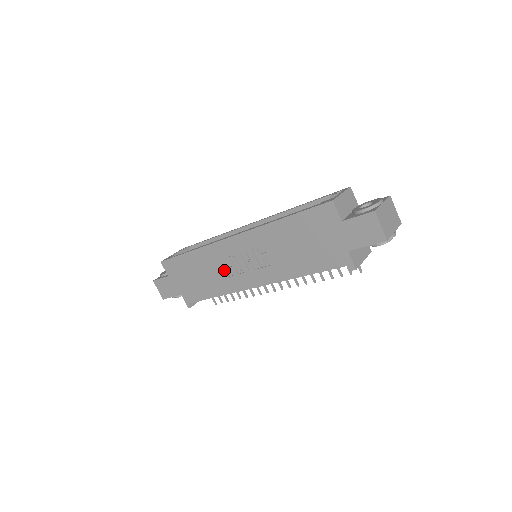
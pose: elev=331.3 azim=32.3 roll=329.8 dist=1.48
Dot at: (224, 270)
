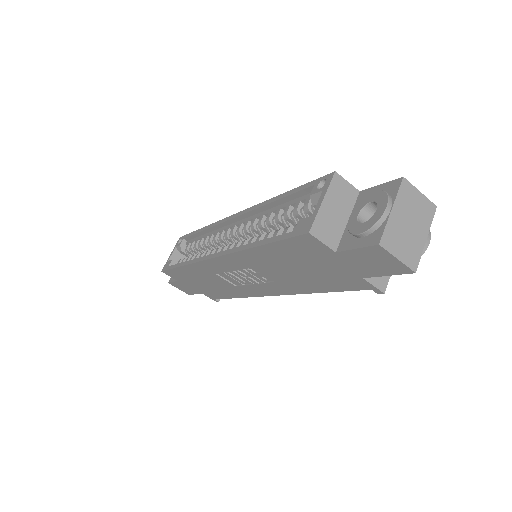
Dot at: (227, 282)
